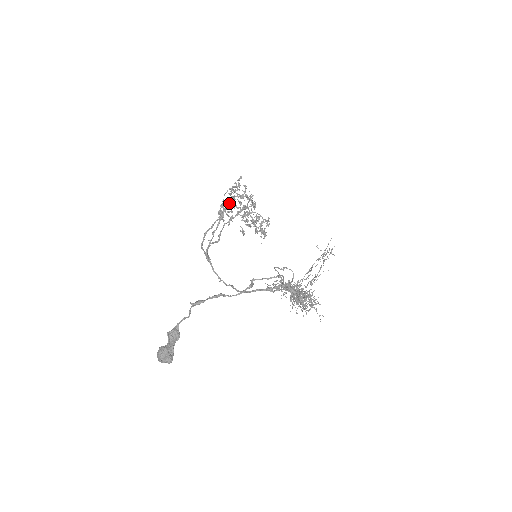
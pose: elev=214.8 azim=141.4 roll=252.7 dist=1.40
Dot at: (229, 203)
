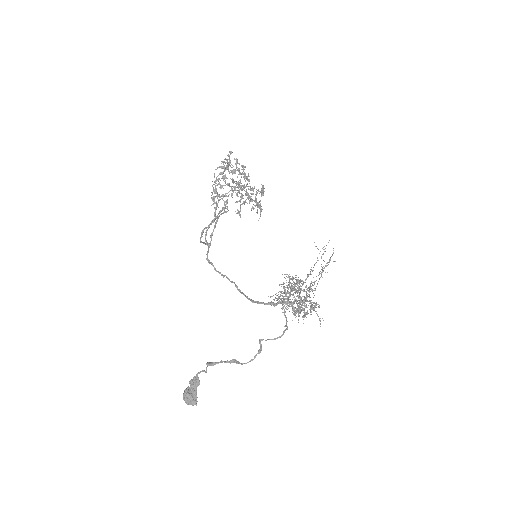
Dot at: (222, 187)
